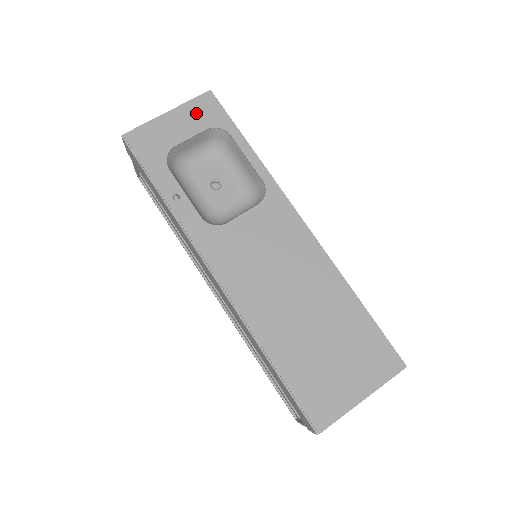
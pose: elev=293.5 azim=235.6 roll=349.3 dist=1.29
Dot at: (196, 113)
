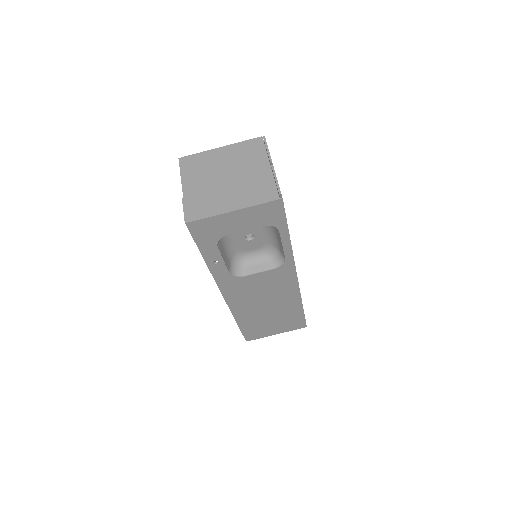
Dot at: (259, 214)
